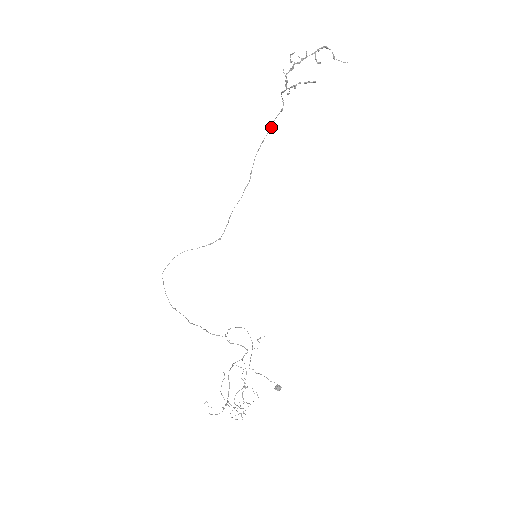
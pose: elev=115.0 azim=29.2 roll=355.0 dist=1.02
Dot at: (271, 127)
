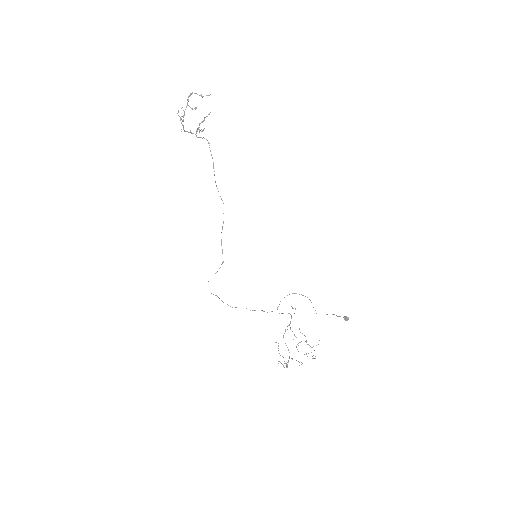
Dot at: (212, 158)
